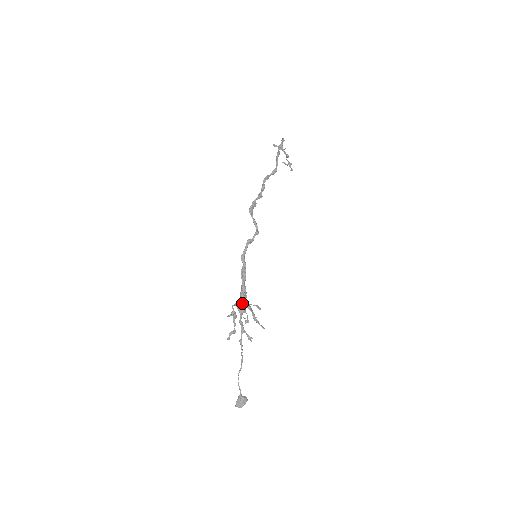
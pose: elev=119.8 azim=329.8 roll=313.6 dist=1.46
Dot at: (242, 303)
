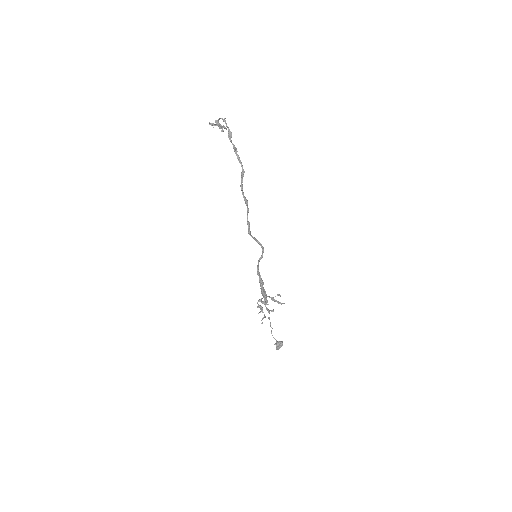
Dot at: (264, 298)
